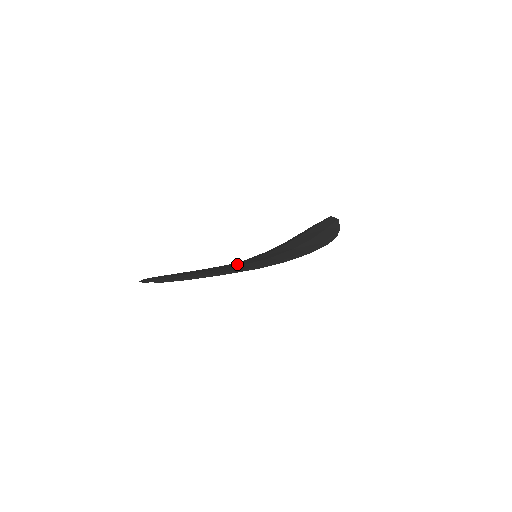
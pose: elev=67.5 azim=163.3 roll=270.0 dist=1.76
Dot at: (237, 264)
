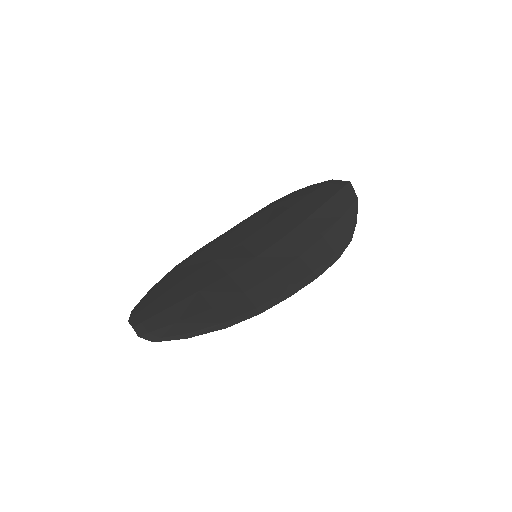
Dot at: (236, 283)
